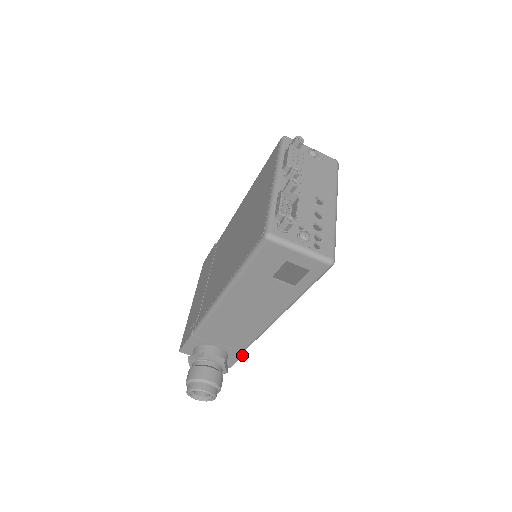
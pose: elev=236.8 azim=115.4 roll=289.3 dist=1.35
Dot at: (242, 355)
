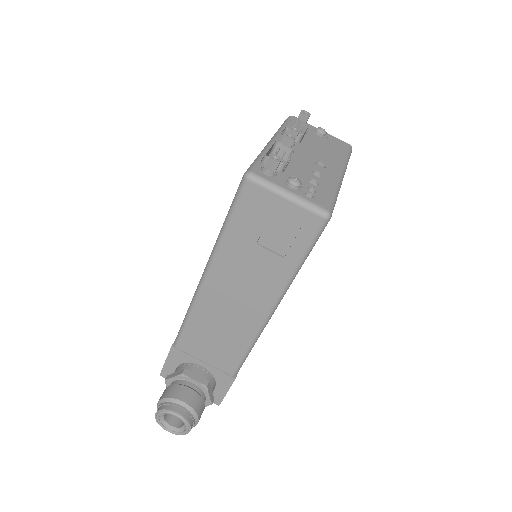
Dot at: (232, 382)
